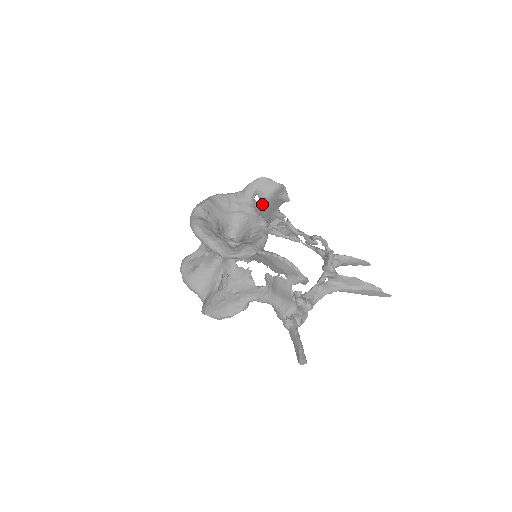
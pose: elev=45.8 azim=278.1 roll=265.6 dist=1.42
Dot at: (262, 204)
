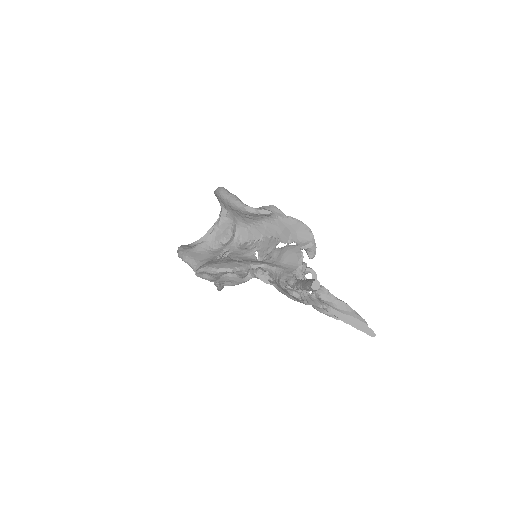
Dot at: occluded
